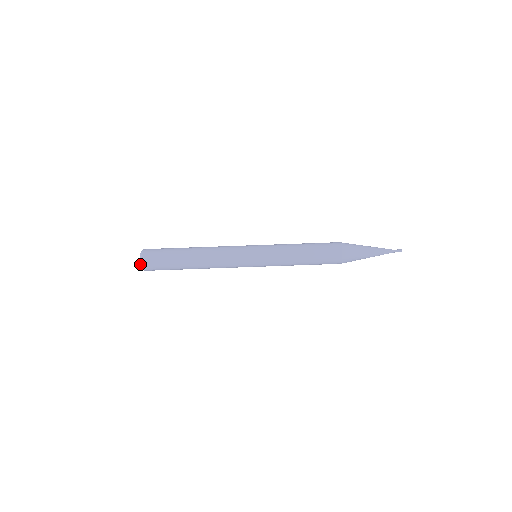
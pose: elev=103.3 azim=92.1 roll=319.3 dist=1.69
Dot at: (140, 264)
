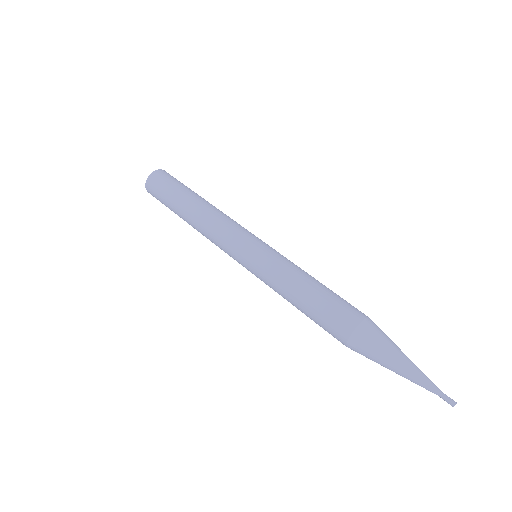
Dot at: occluded
